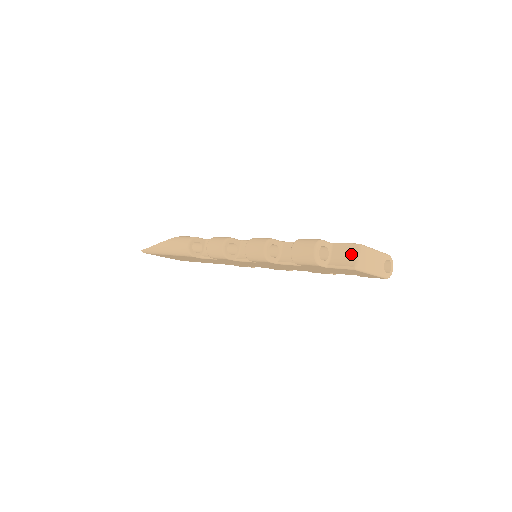
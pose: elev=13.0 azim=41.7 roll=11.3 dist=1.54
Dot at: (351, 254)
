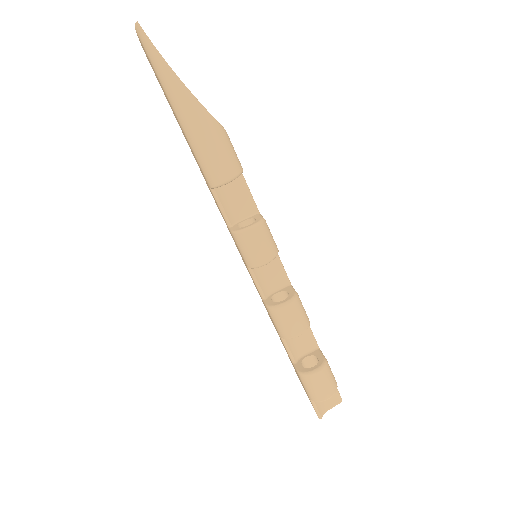
Dot at: (330, 402)
